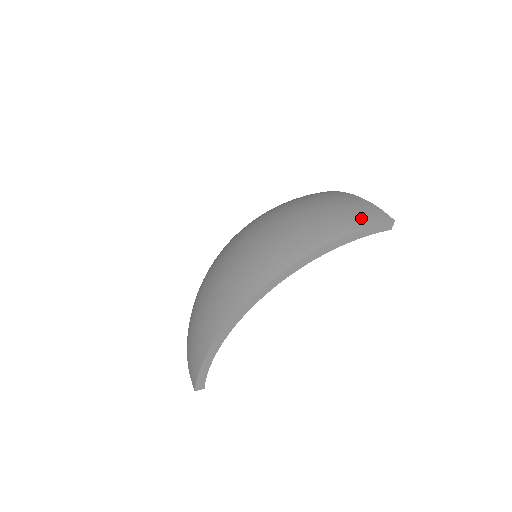
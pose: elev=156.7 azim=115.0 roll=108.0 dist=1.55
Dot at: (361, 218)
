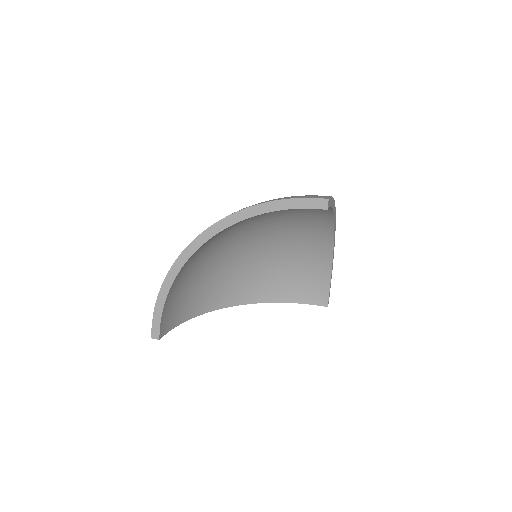
Dot at: (302, 196)
